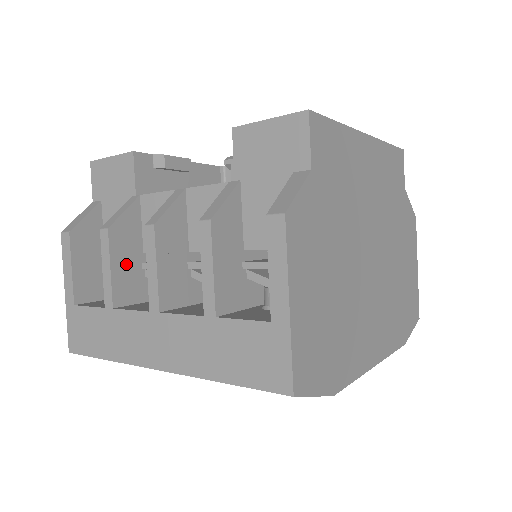
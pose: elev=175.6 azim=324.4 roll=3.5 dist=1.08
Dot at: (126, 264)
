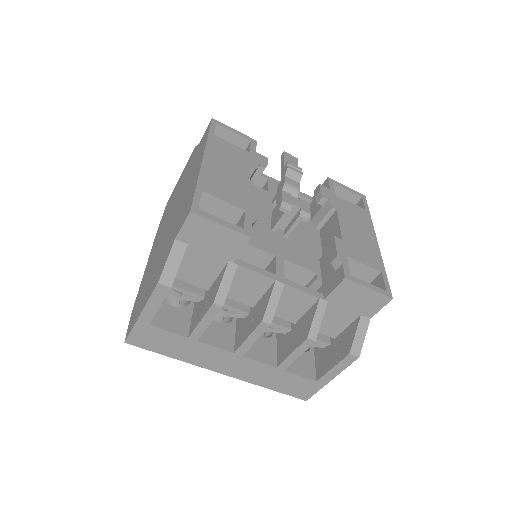
Dot at: occluded
